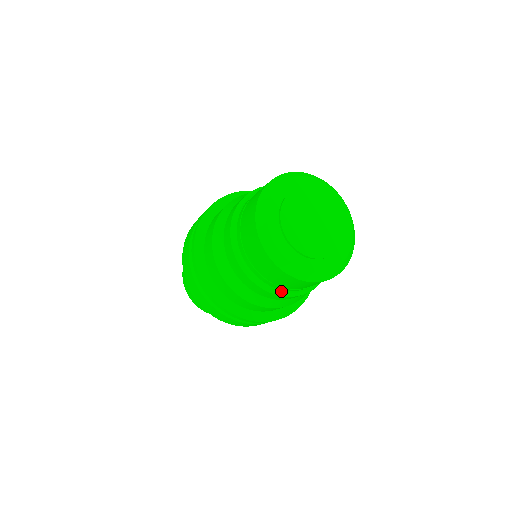
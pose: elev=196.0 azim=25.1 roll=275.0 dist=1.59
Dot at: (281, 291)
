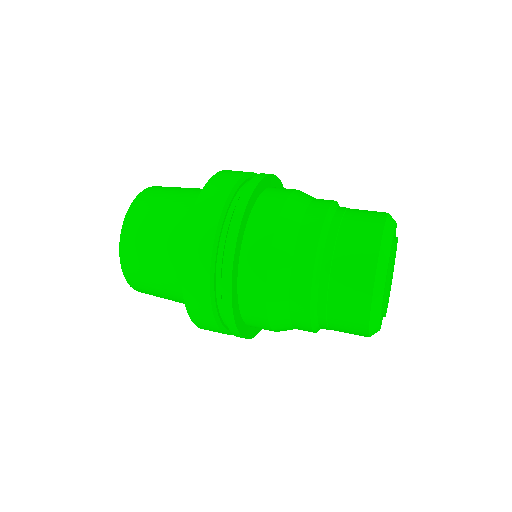
Dot at: occluded
